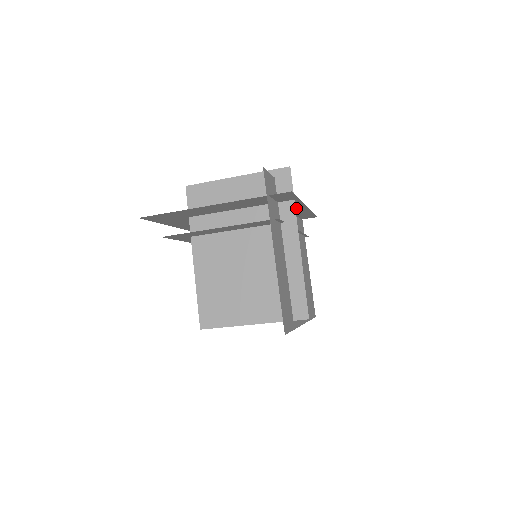
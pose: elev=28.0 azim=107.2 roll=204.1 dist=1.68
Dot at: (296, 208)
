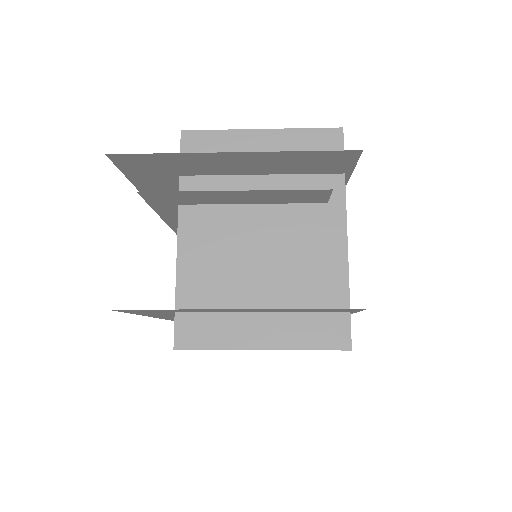
Dot at: occluded
